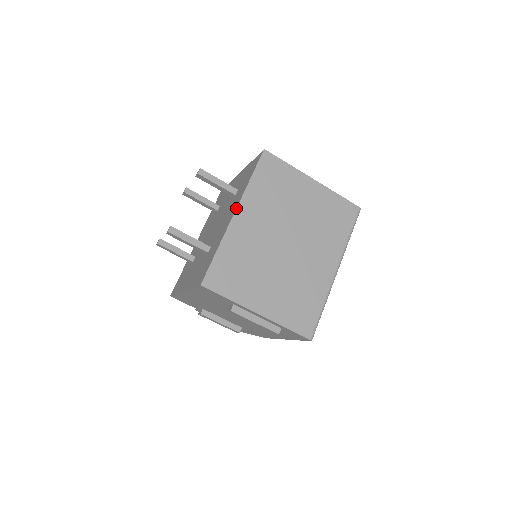
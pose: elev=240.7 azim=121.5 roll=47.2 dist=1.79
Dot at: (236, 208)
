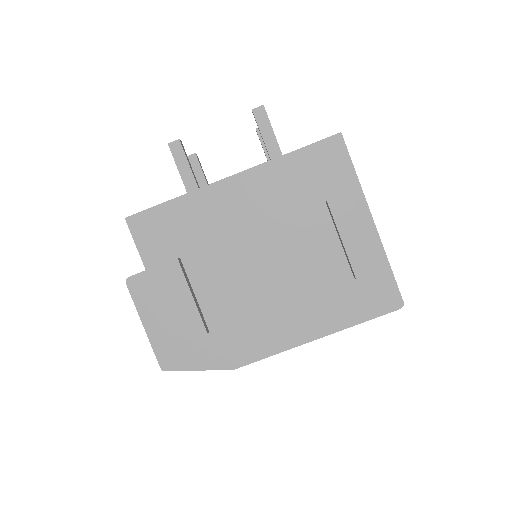
Dot at: occluded
